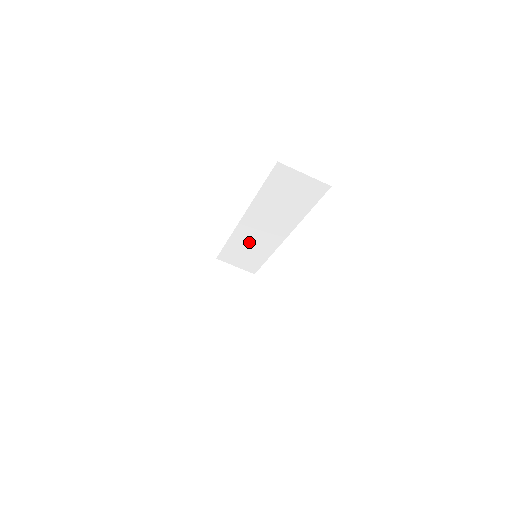
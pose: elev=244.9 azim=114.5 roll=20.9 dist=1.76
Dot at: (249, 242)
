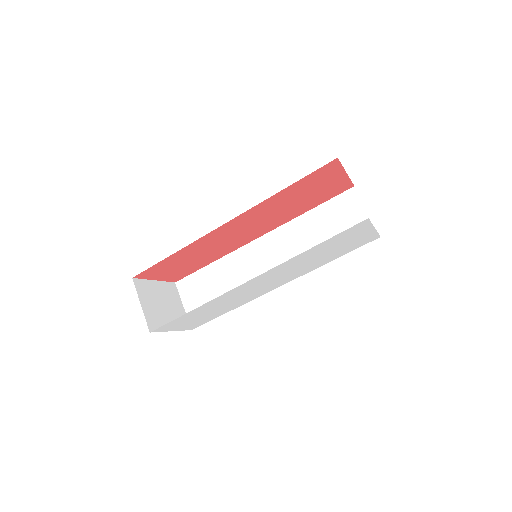
Dot at: (236, 274)
